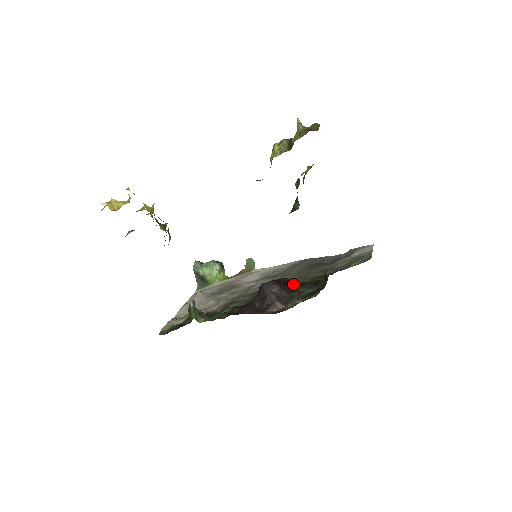
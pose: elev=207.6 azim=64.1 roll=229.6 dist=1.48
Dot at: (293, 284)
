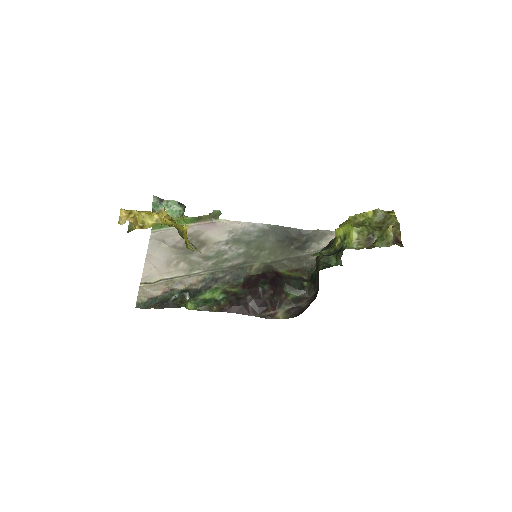
Dot at: (279, 282)
